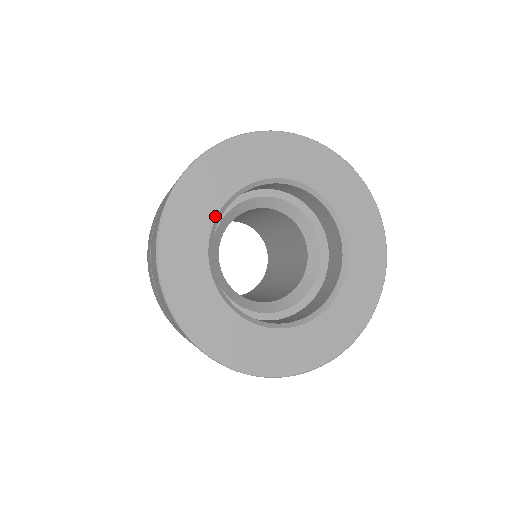
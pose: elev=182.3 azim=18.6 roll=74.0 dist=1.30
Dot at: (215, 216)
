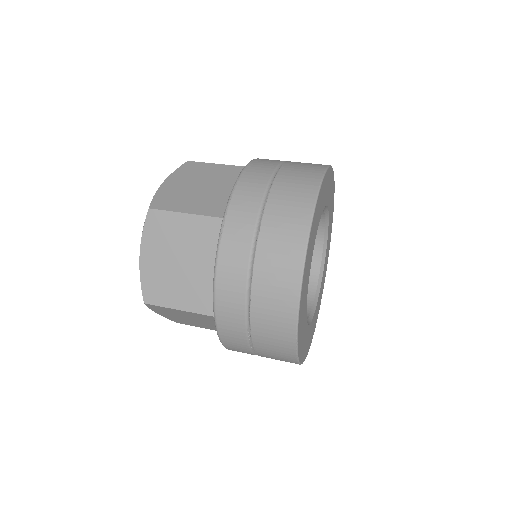
Dot at: occluded
